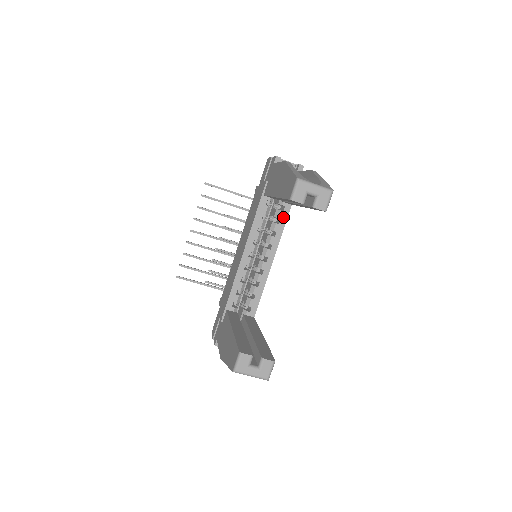
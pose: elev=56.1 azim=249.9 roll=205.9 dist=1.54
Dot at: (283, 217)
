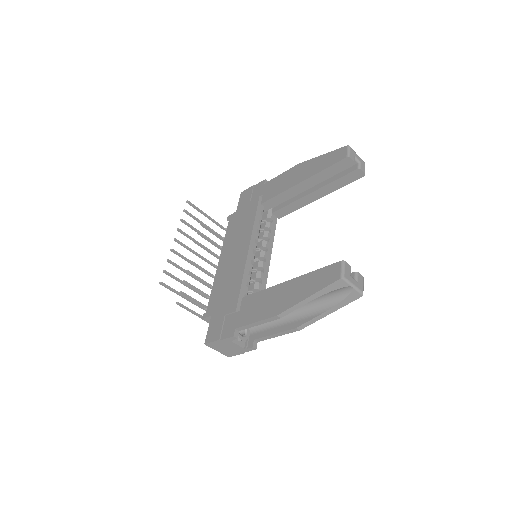
Dot at: (273, 228)
